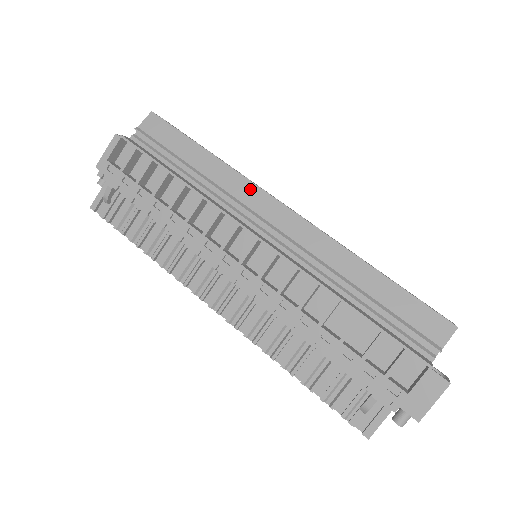
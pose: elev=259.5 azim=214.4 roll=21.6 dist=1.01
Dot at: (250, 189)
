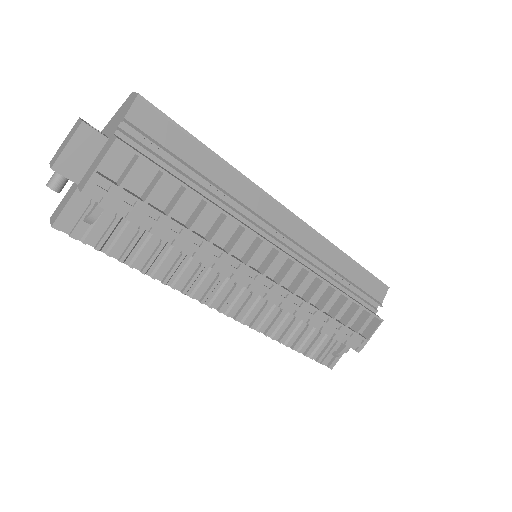
Dot at: (262, 198)
